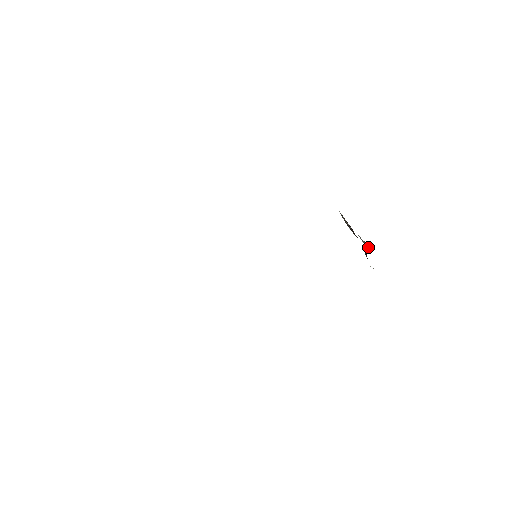
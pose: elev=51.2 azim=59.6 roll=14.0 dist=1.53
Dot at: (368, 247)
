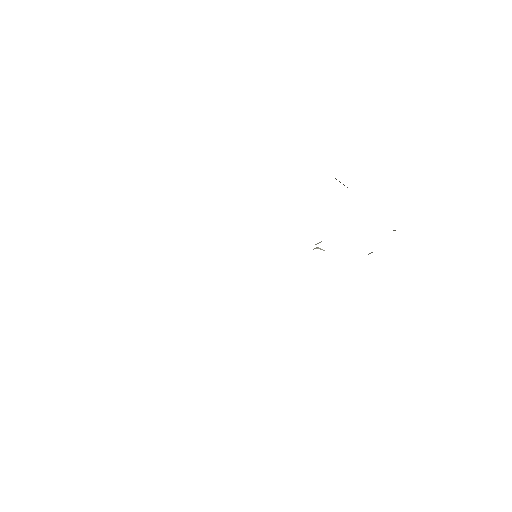
Dot at: occluded
